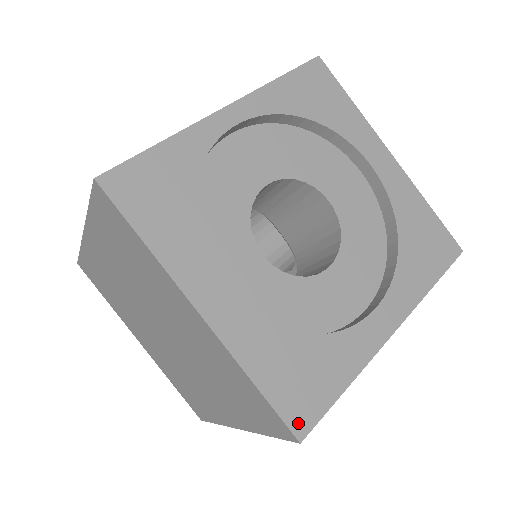
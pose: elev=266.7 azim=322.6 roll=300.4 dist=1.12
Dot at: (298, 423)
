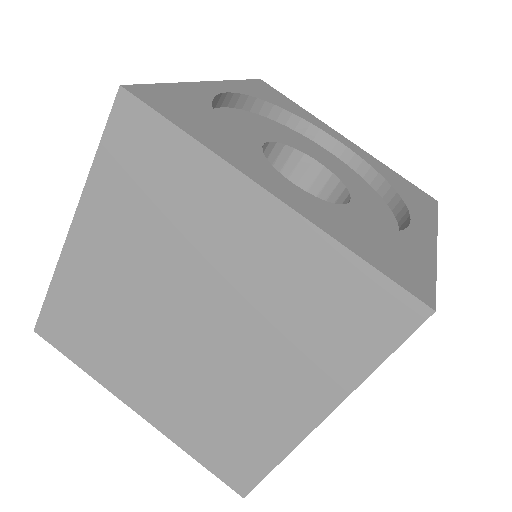
Dot at: (420, 294)
